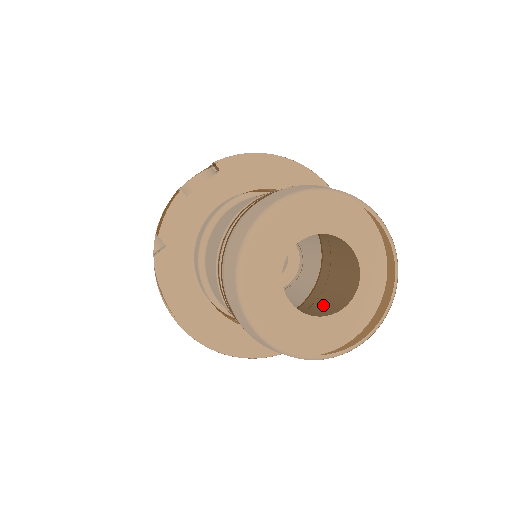
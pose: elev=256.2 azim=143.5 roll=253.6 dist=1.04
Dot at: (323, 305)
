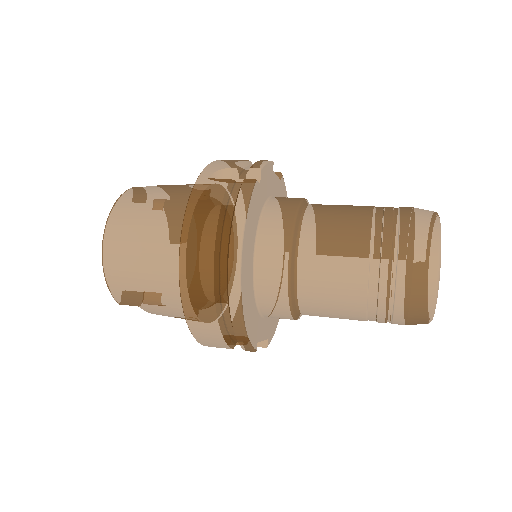
Dot at: occluded
